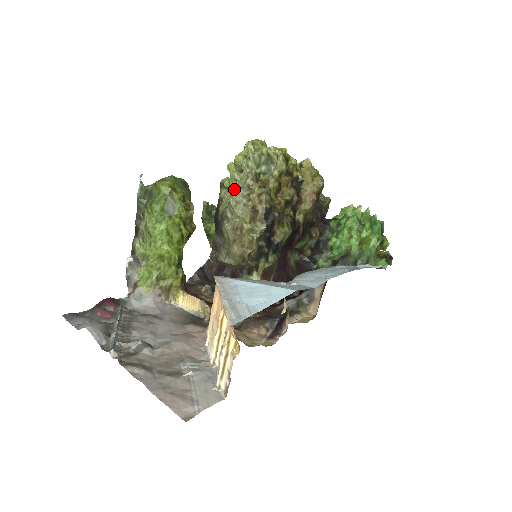
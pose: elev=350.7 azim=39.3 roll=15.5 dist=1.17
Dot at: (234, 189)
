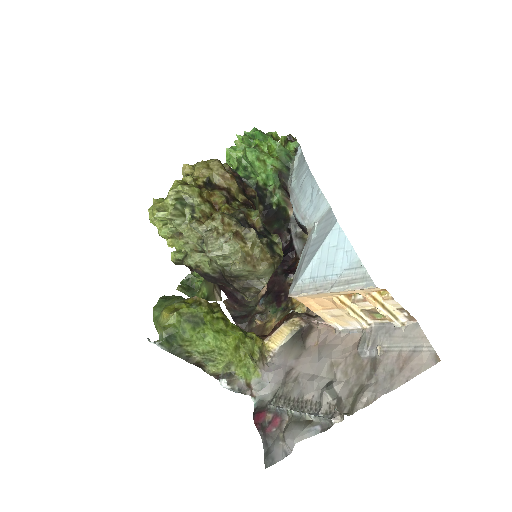
Dot at: (195, 249)
